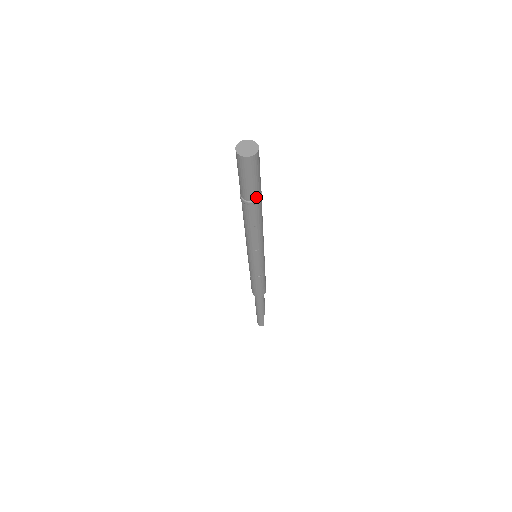
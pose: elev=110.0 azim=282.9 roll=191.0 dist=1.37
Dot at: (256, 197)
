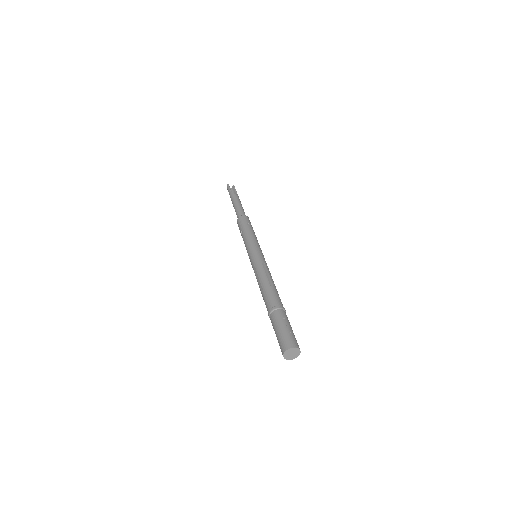
Dot at: occluded
